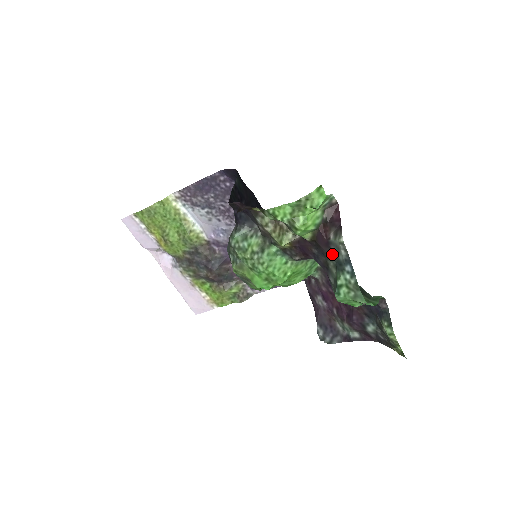
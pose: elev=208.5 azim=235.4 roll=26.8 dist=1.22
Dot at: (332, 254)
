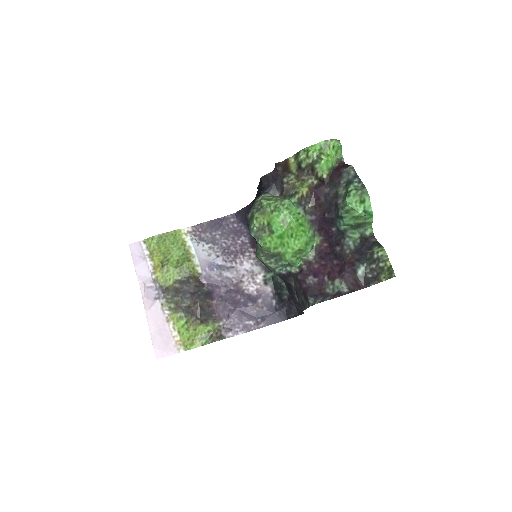
Dot at: (343, 179)
